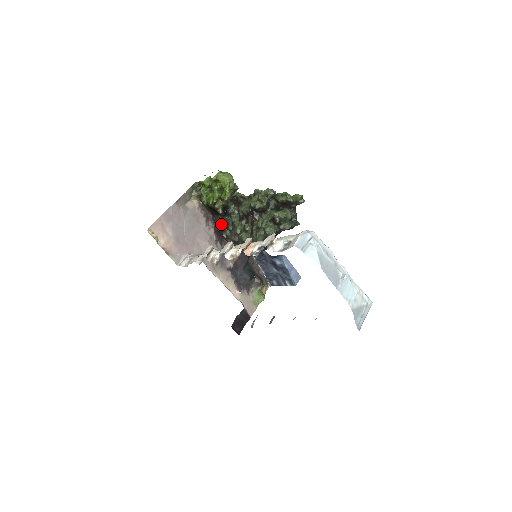
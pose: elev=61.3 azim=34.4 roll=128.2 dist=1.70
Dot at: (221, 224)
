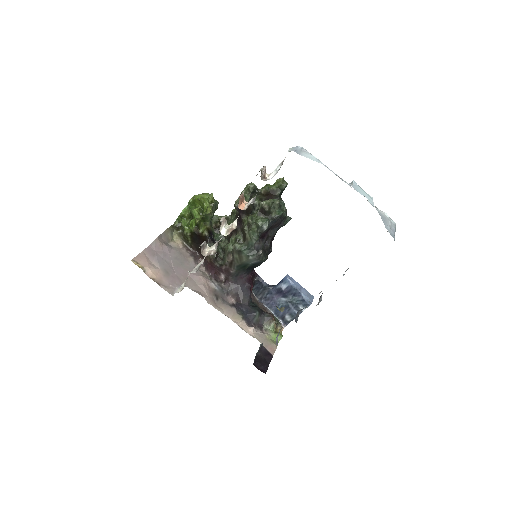
Dot at: occluded
